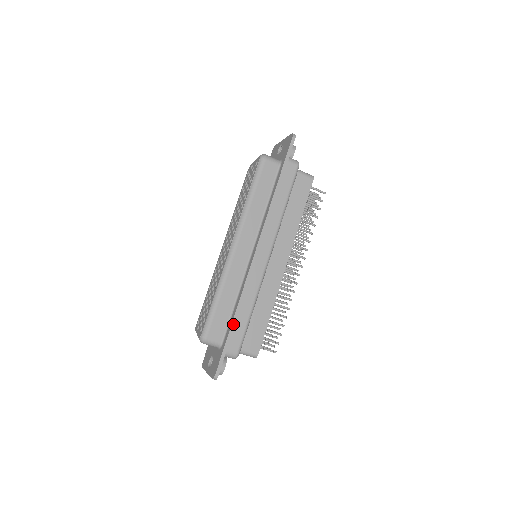
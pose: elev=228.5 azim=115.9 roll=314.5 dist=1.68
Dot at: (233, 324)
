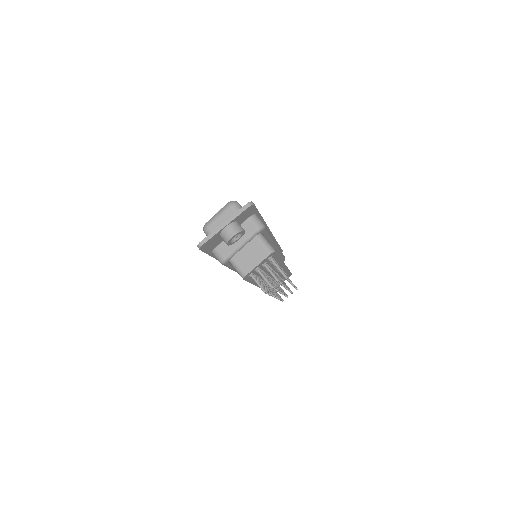
Dot at: (262, 217)
